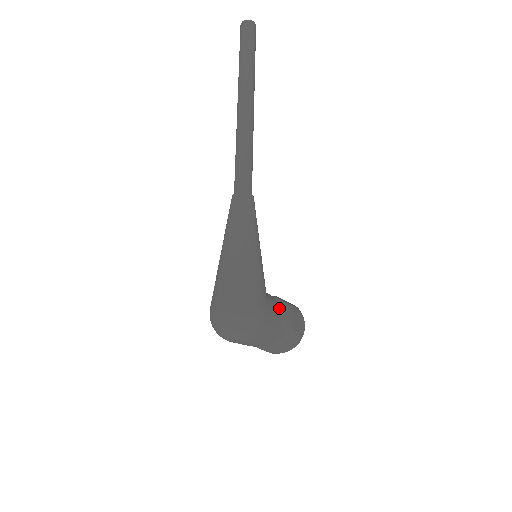
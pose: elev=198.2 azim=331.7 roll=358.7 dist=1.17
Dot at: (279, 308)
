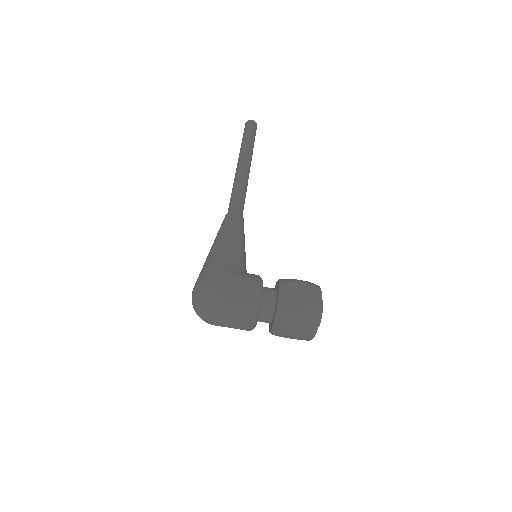
Dot at: (256, 279)
